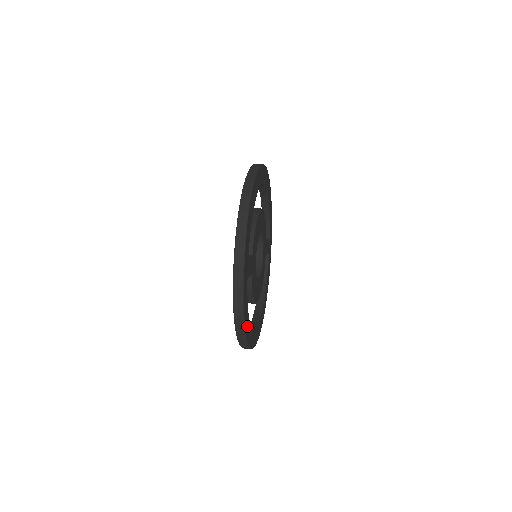
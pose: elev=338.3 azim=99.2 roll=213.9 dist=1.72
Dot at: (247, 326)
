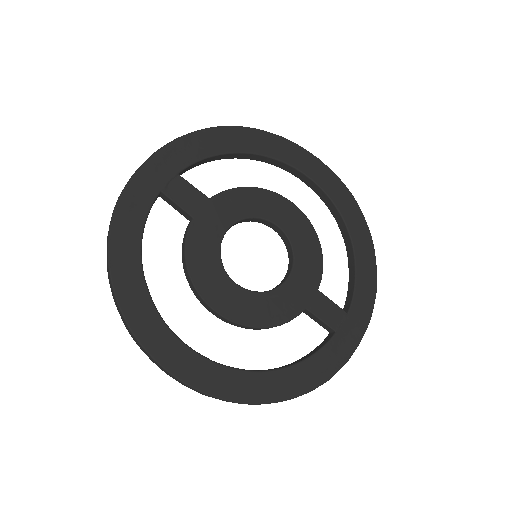
Dot at: (124, 250)
